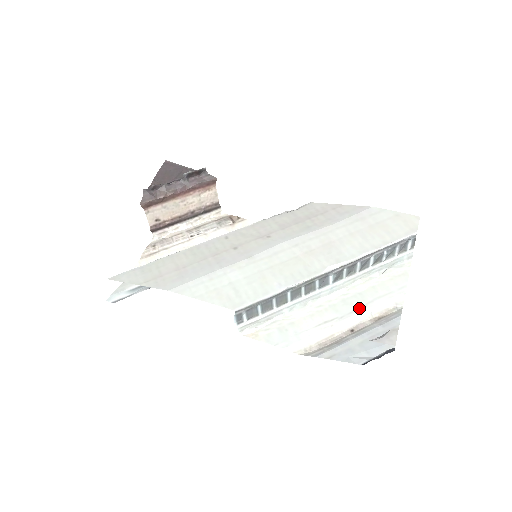
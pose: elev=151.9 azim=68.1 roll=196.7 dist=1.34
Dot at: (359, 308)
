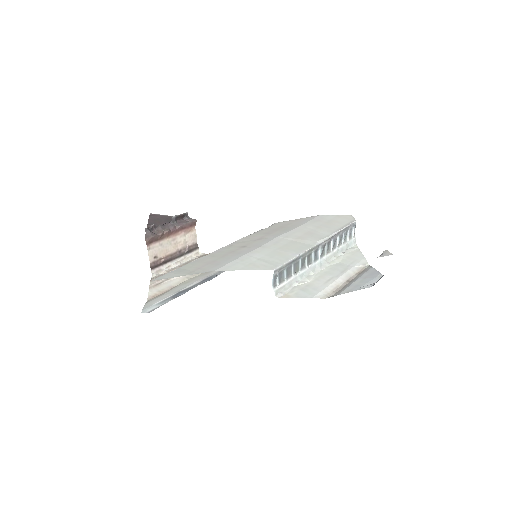
Dot at: (344, 270)
